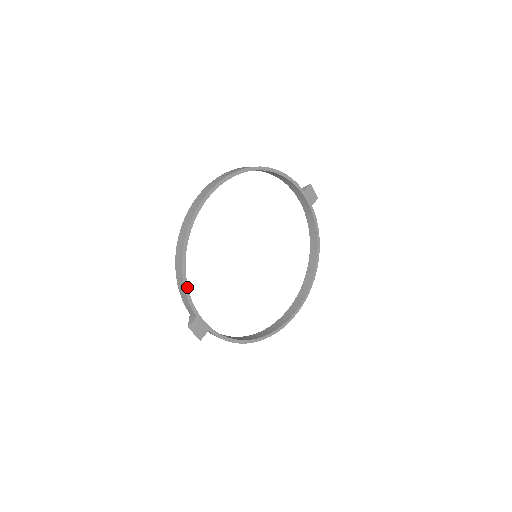
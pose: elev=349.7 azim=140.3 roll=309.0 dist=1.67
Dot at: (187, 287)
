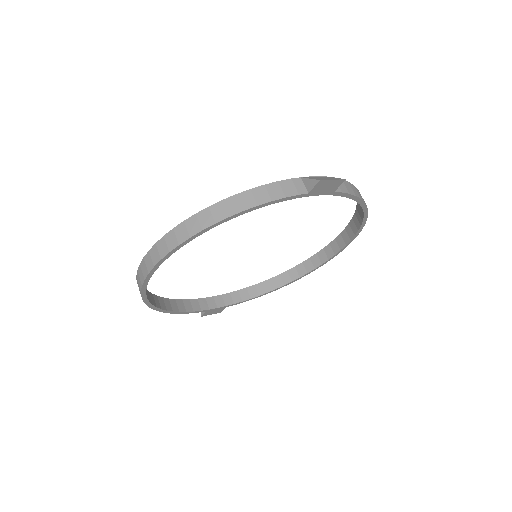
Dot at: (180, 312)
